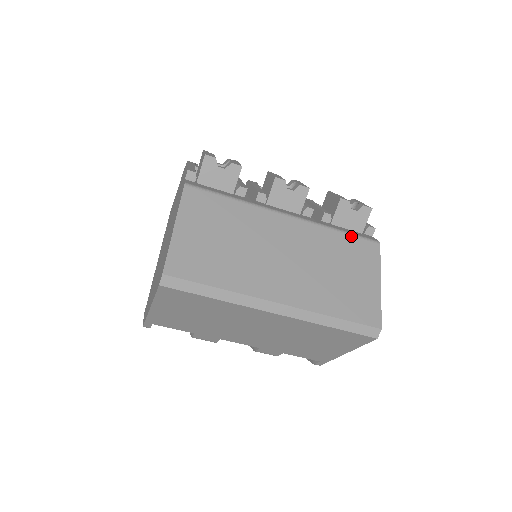
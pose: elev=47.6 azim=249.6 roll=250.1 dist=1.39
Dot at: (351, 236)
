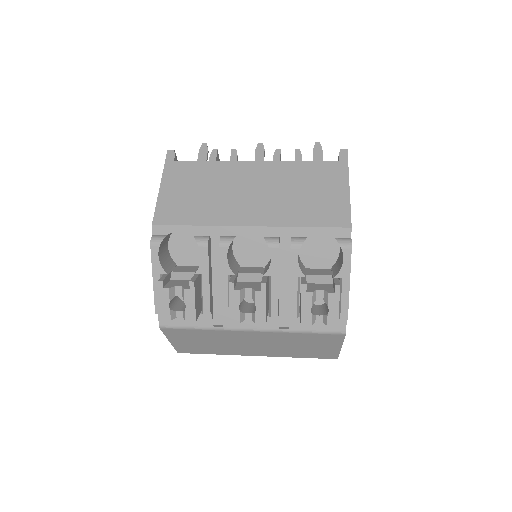
Dot at: (314, 334)
